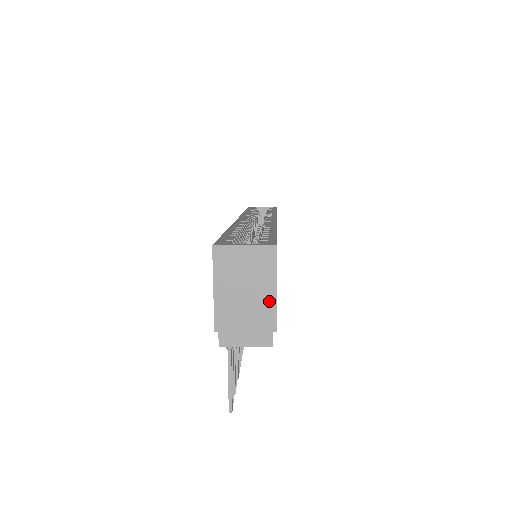
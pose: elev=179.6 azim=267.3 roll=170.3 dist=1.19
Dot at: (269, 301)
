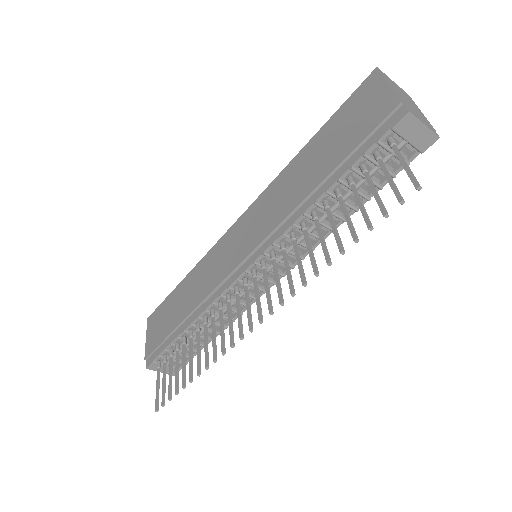
Dot at: (422, 114)
